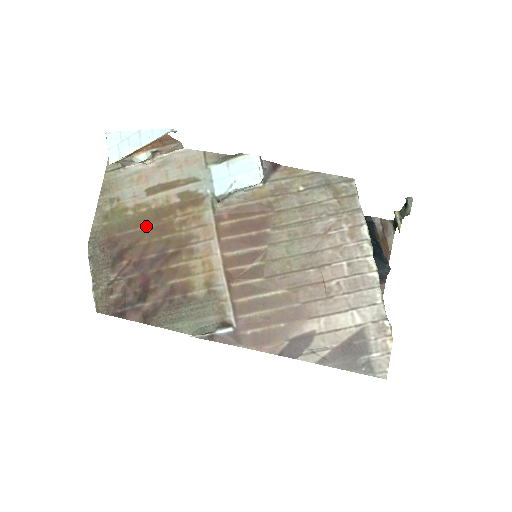
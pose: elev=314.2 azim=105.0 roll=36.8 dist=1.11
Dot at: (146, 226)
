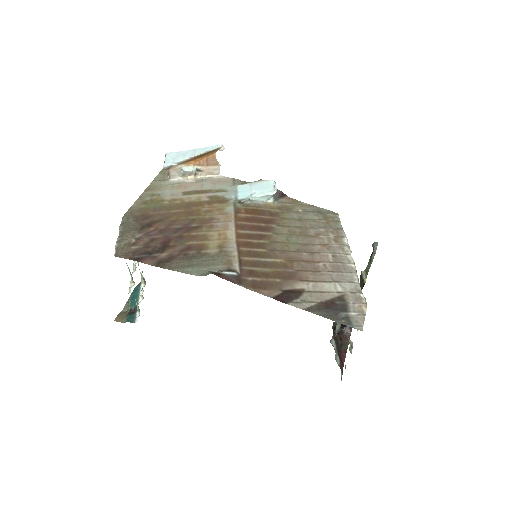
Dot at: (177, 210)
